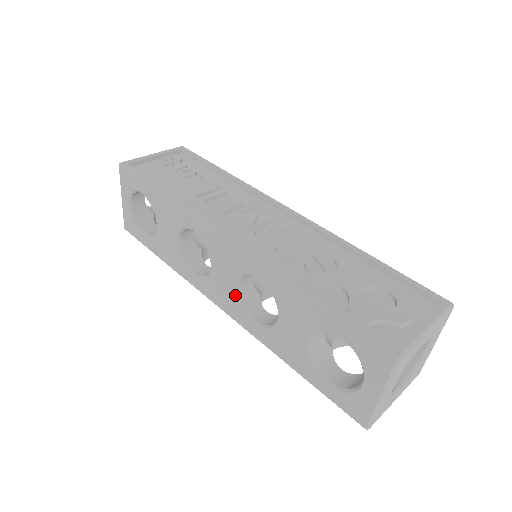
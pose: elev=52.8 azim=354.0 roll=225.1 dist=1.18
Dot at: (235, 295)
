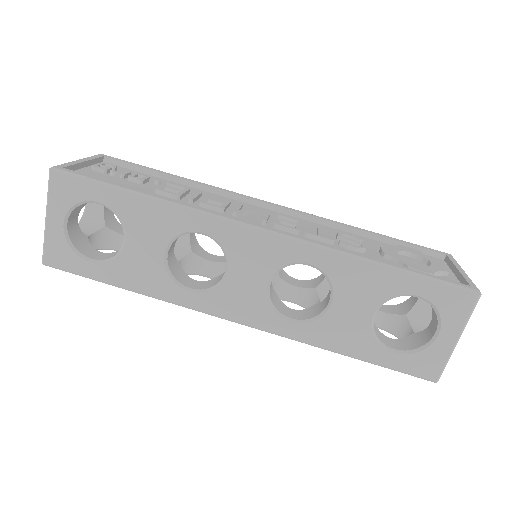
Dot at: (266, 296)
